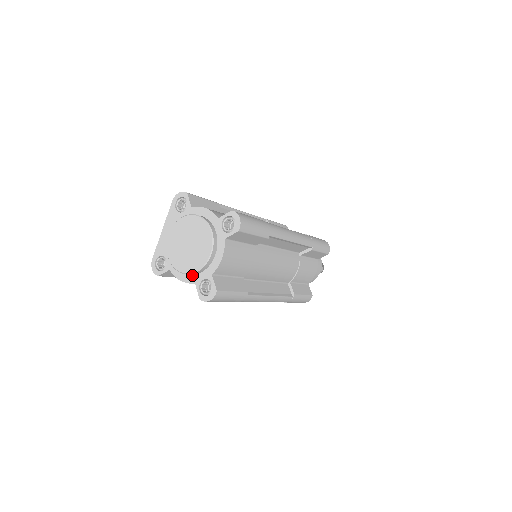
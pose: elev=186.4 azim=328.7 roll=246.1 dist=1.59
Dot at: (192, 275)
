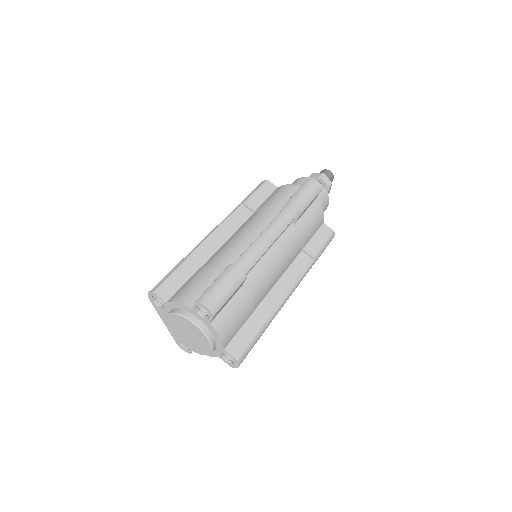
Dot at: occluded
